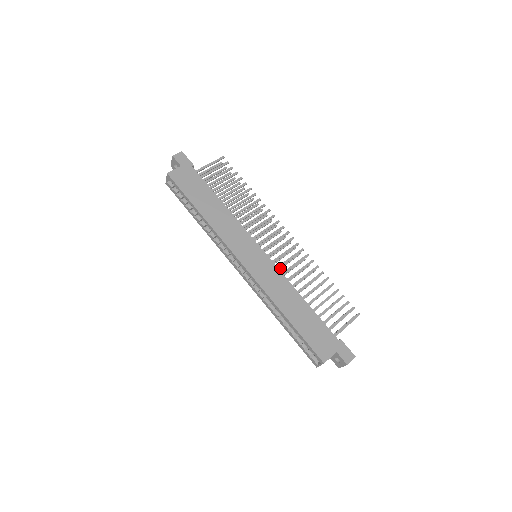
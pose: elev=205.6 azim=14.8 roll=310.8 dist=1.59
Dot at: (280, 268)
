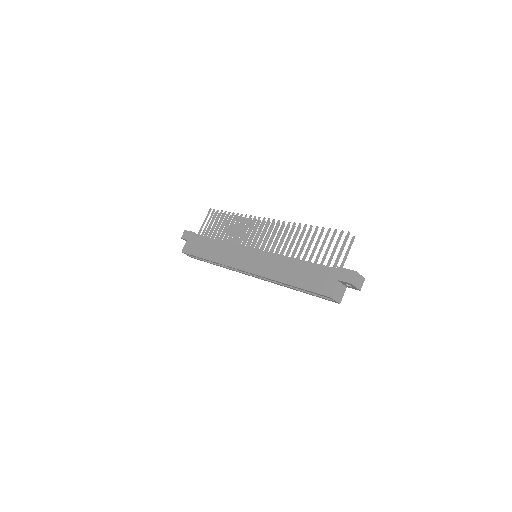
Dot at: occluded
